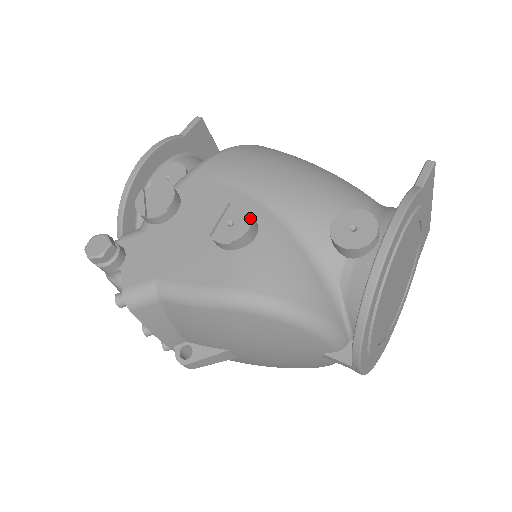
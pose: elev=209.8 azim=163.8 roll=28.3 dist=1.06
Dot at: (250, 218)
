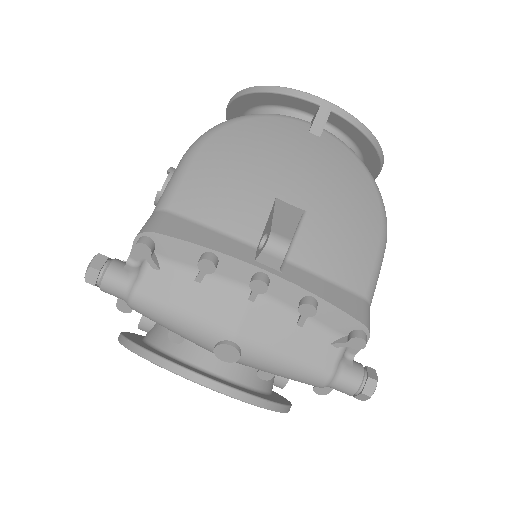
Dot at: occluded
